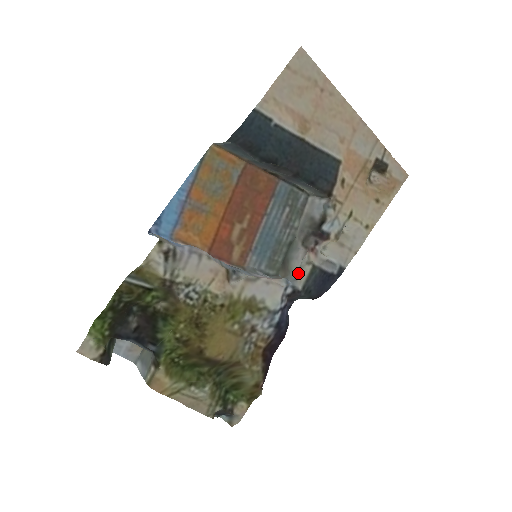
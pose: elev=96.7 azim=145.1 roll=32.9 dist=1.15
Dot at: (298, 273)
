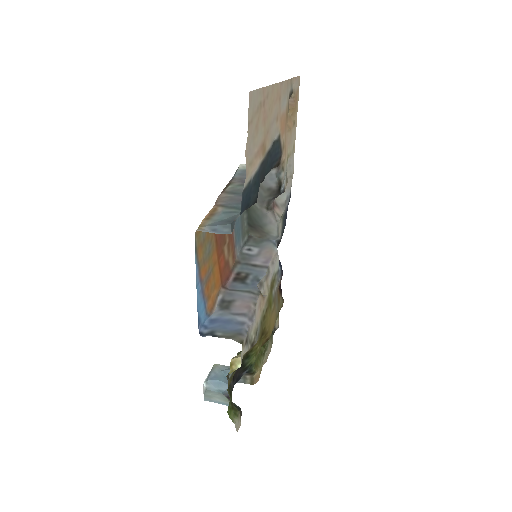
Dot at: (278, 232)
